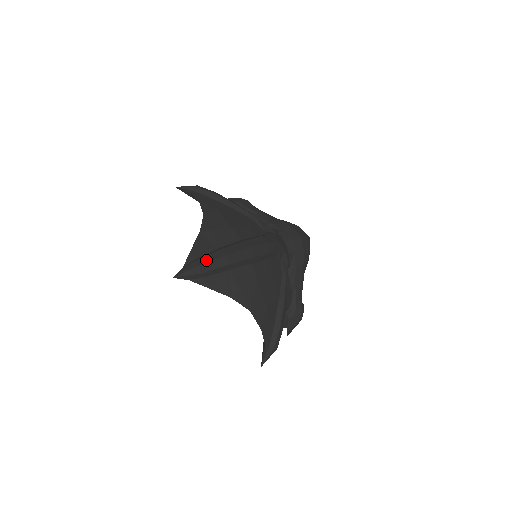
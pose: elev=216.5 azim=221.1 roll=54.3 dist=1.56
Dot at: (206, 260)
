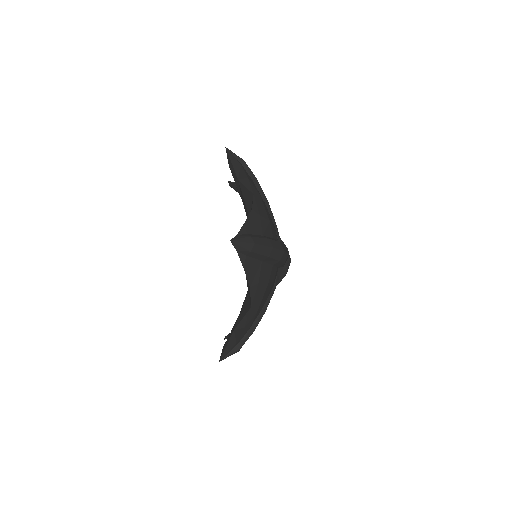
Dot at: (259, 242)
